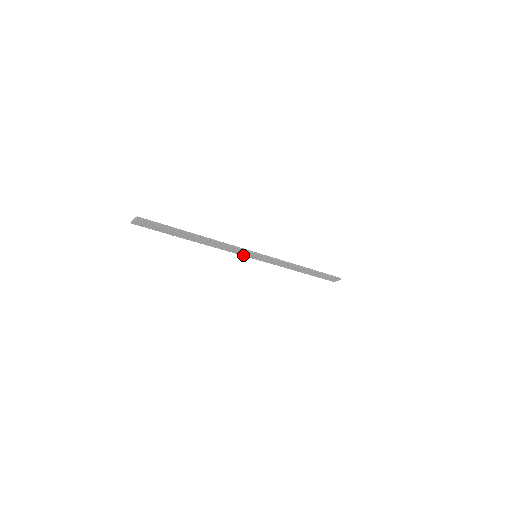
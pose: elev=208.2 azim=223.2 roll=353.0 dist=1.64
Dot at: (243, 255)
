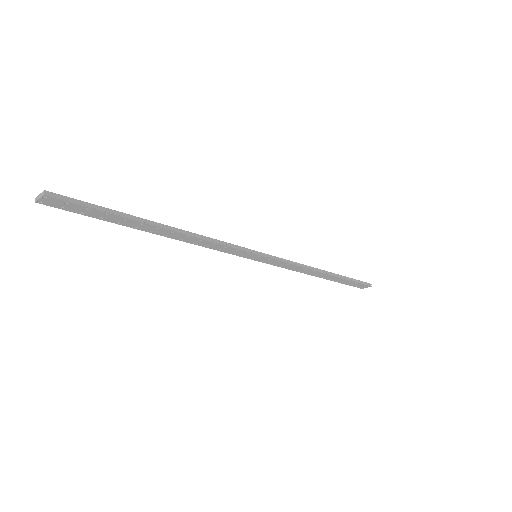
Dot at: (236, 254)
